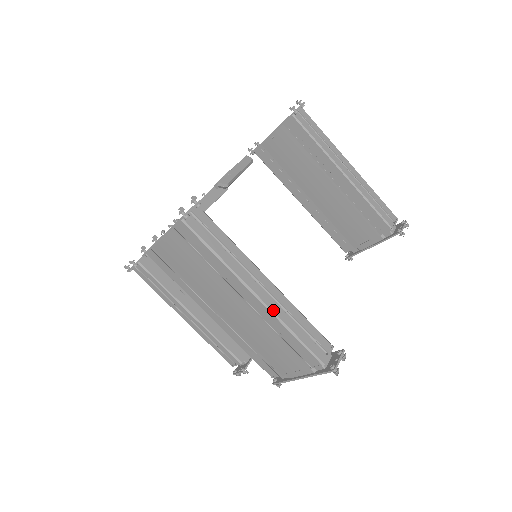
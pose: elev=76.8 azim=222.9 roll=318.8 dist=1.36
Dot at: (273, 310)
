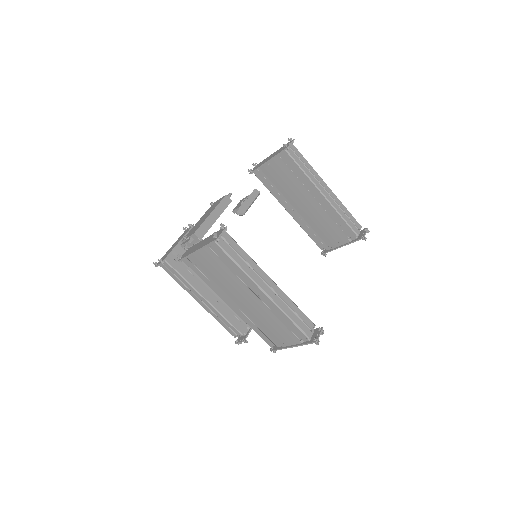
Dot at: (276, 302)
